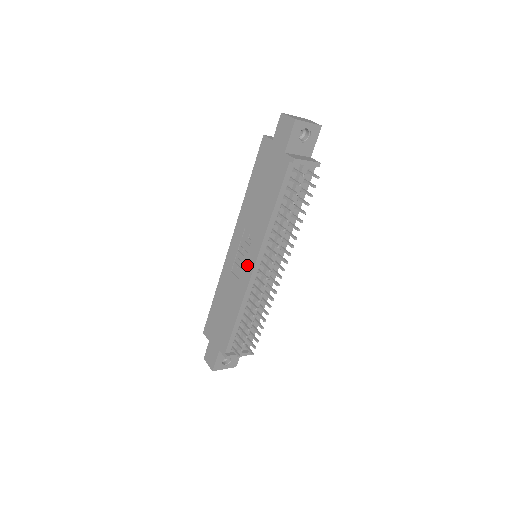
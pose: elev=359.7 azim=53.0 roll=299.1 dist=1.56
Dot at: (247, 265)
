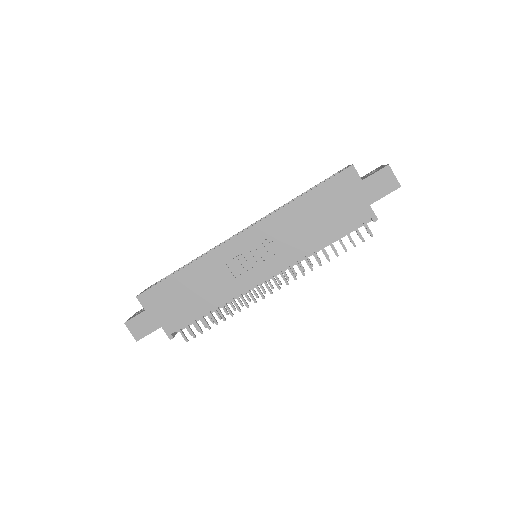
Dot at: (256, 272)
